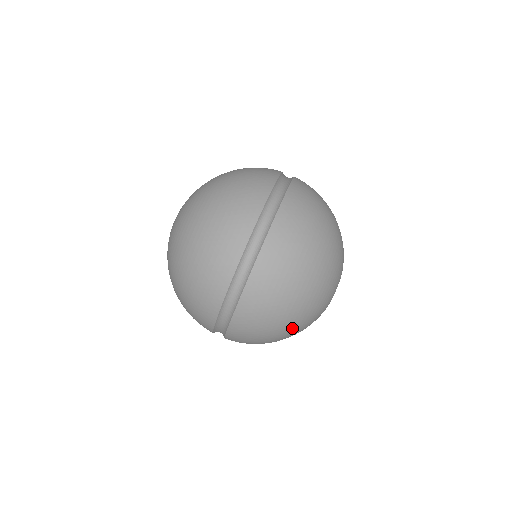
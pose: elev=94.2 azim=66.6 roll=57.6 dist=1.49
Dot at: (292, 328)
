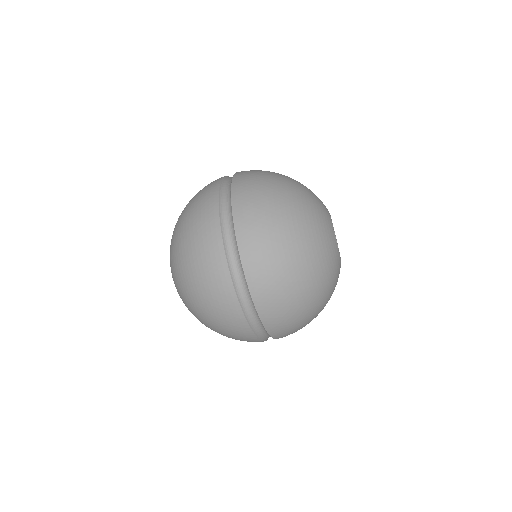
Dot at: (320, 299)
